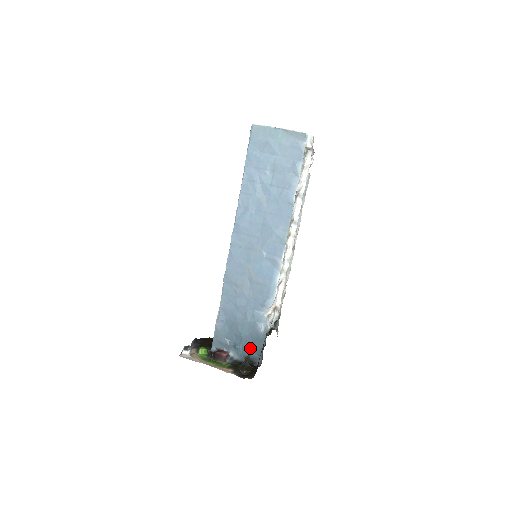
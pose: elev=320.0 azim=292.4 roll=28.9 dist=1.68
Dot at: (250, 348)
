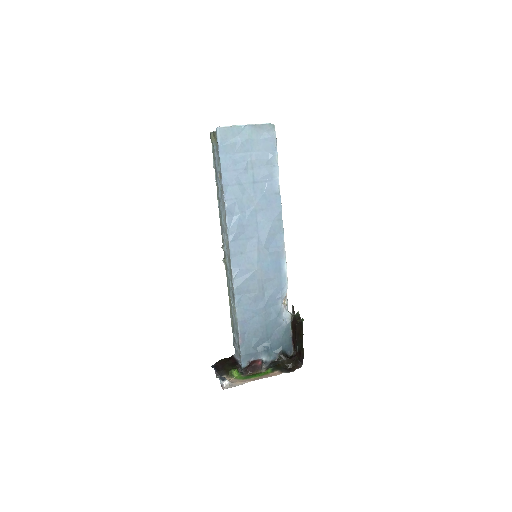
Dot at: (279, 343)
